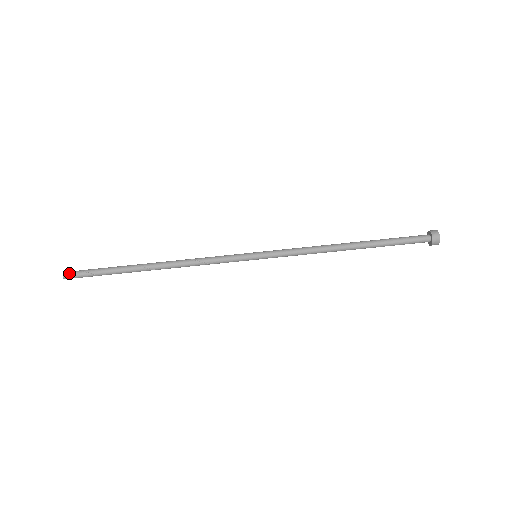
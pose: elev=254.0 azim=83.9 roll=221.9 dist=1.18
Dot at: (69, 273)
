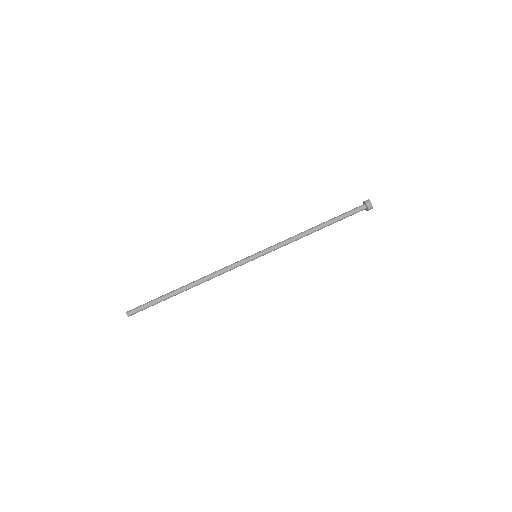
Dot at: (130, 310)
